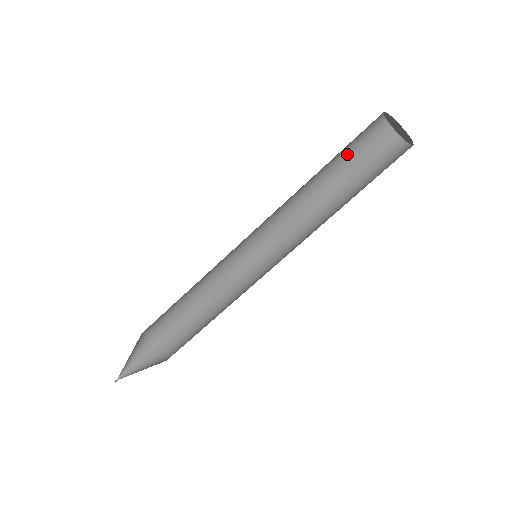
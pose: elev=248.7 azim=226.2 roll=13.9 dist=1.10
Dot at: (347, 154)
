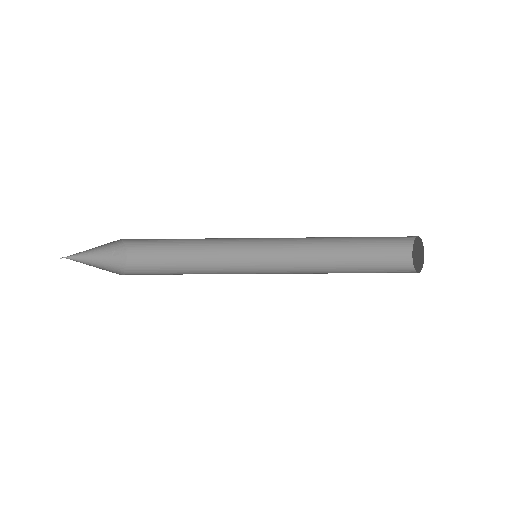
Dot at: occluded
